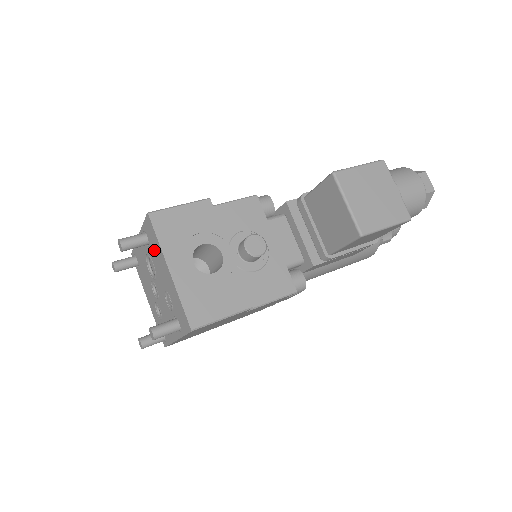
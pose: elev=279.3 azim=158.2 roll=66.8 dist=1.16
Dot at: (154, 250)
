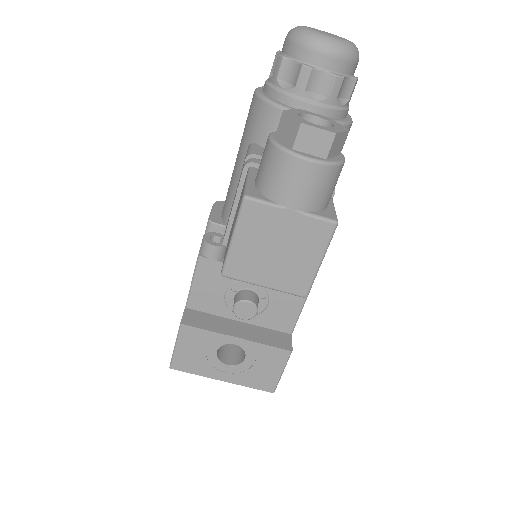
Dot at: occluded
